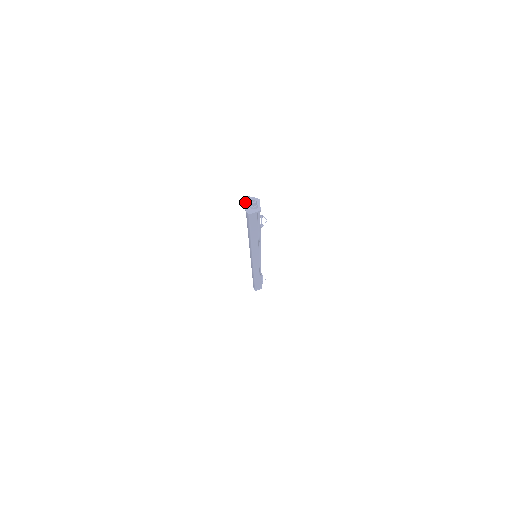
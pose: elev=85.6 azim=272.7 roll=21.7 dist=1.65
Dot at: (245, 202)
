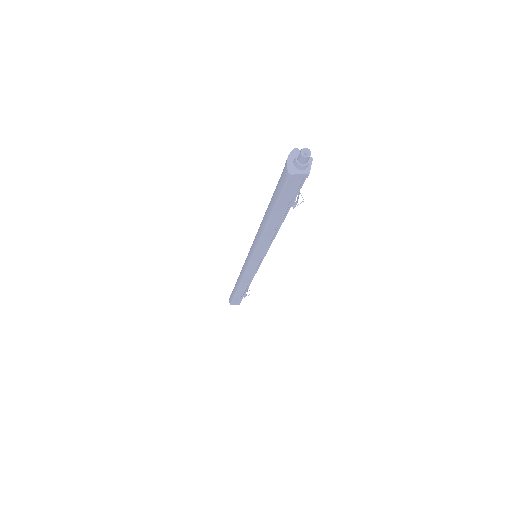
Dot at: (289, 154)
